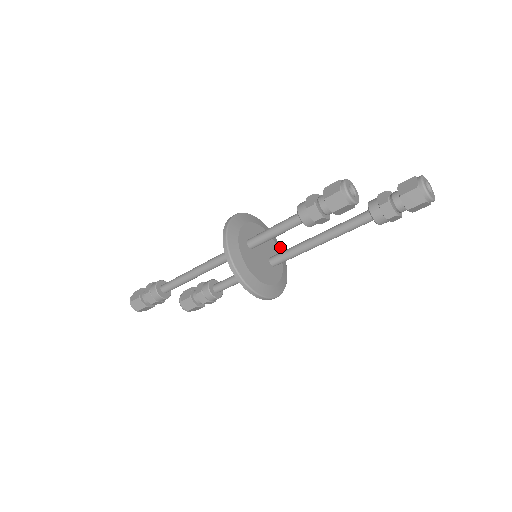
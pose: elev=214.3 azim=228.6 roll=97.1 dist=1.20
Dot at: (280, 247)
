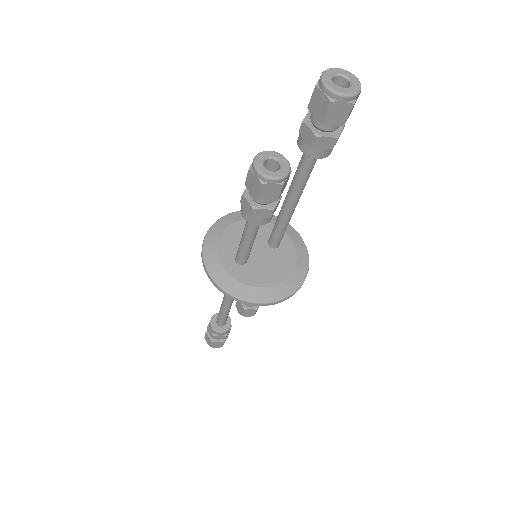
Dot at: occluded
